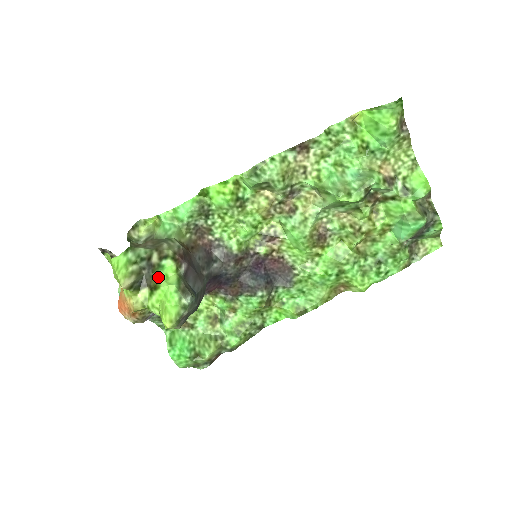
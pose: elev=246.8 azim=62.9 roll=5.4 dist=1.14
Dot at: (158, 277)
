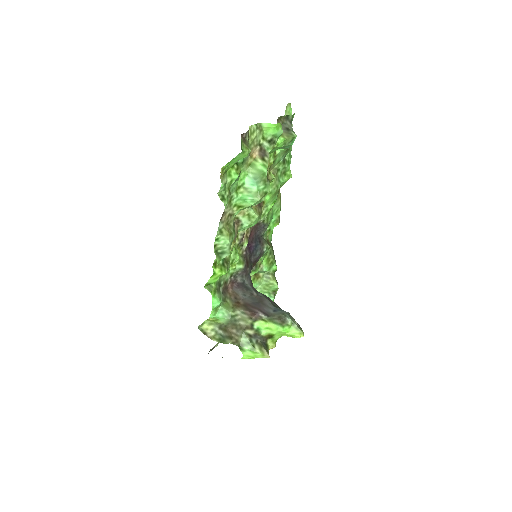
Dot at: (265, 333)
